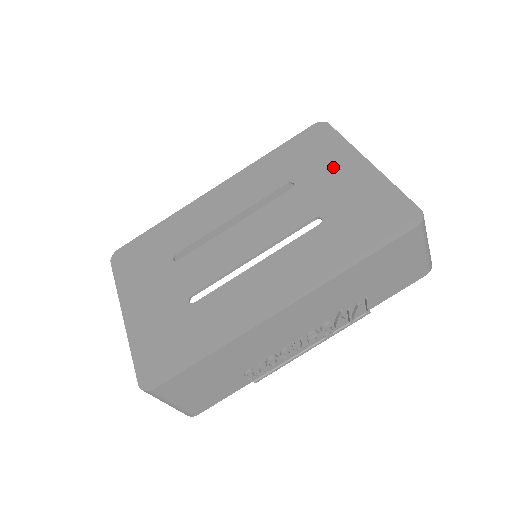
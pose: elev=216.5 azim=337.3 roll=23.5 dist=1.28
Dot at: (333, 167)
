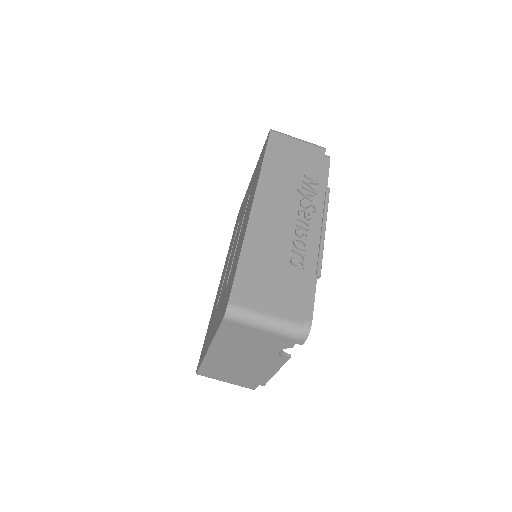
Dot at: (246, 196)
